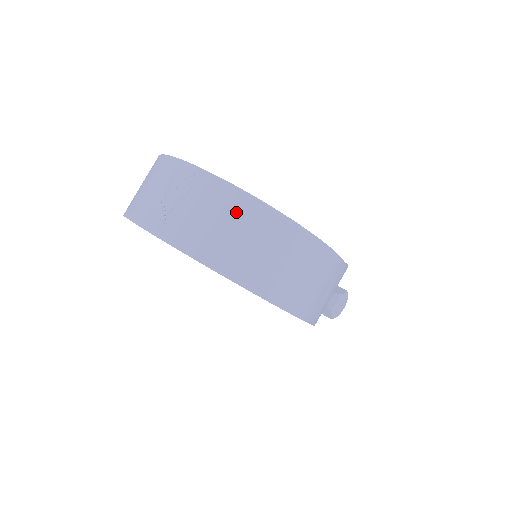
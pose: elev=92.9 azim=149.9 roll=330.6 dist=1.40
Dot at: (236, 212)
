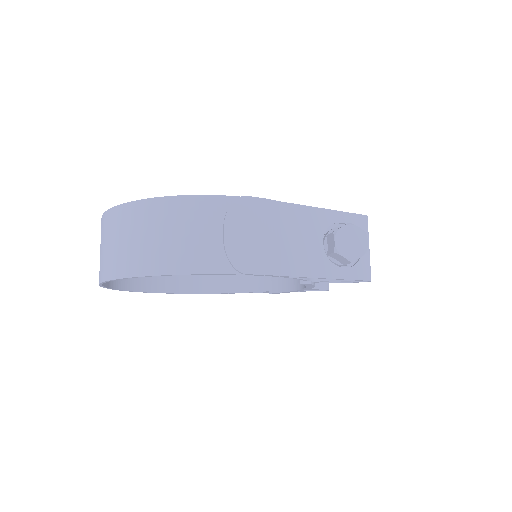
Dot at: (109, 228)
